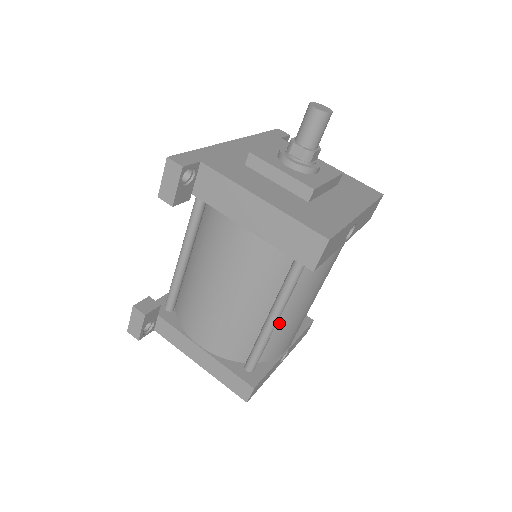
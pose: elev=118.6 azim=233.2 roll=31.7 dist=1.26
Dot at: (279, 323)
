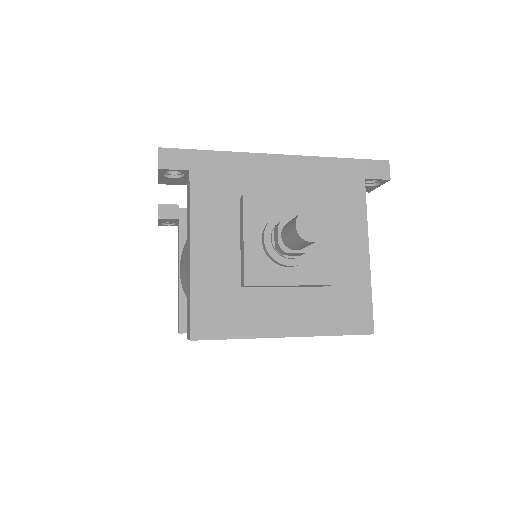
Dot at: occluded
